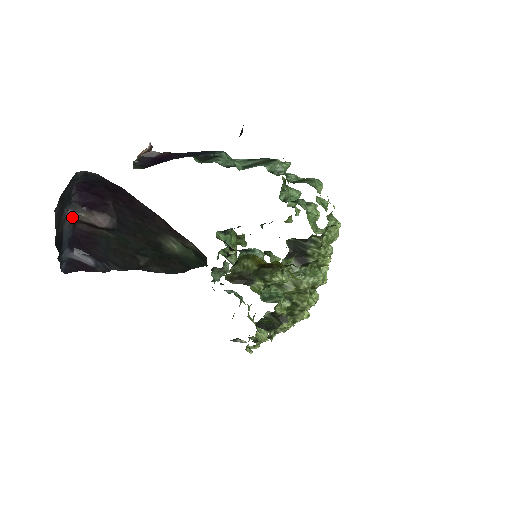
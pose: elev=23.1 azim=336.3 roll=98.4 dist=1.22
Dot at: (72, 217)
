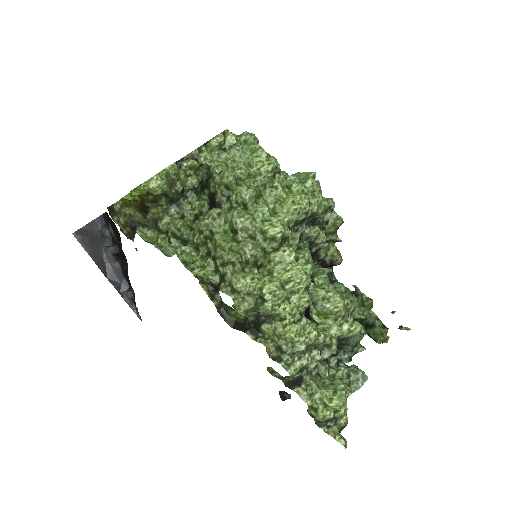
Dot at: (109, 253)
